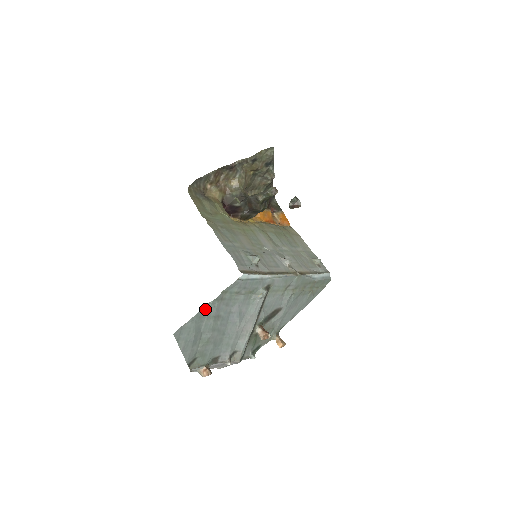
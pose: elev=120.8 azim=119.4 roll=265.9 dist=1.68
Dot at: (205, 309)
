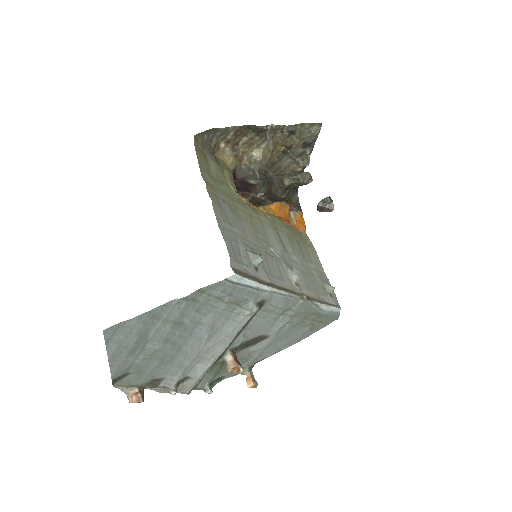
Dot at: (164, 307)
